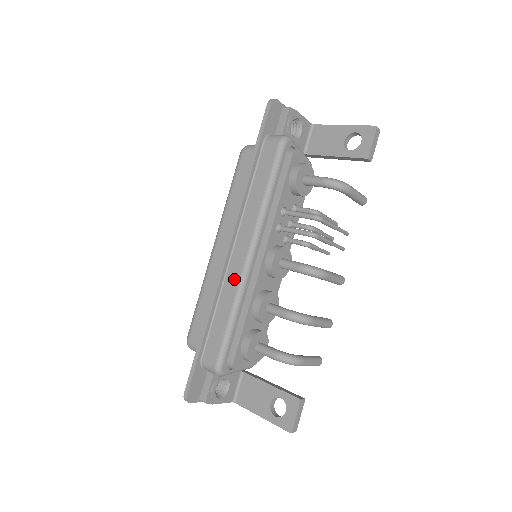
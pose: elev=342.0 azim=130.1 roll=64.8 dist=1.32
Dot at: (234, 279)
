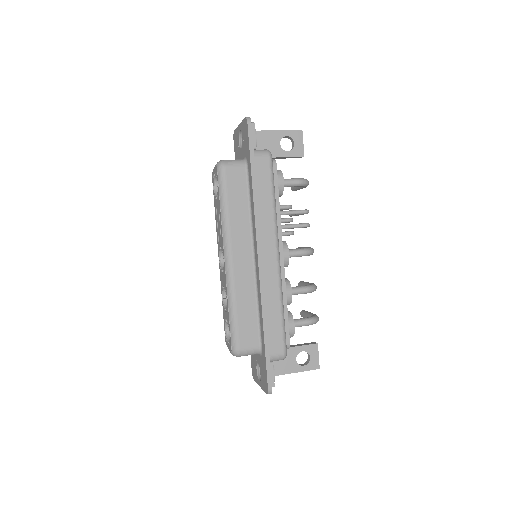
Dot at: (273, 281)
